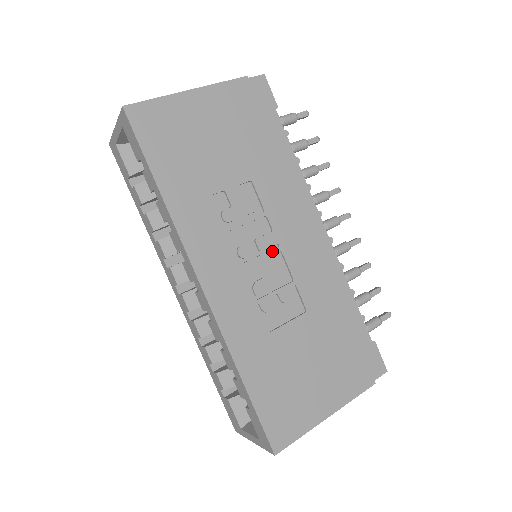
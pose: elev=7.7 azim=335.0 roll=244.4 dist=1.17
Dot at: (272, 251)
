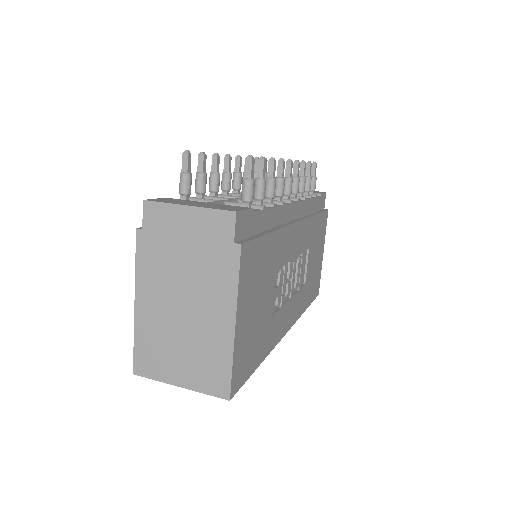
Dot at: (294, 266)
